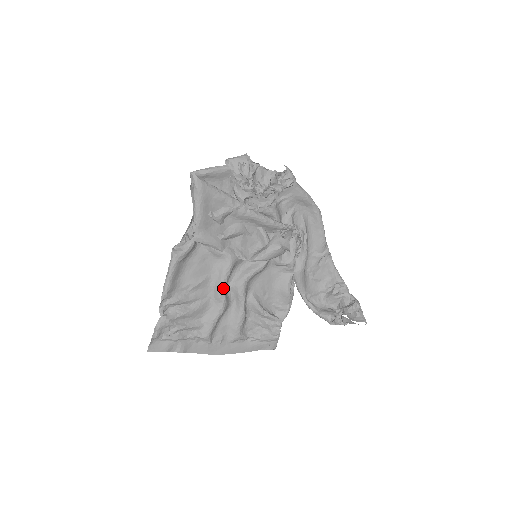
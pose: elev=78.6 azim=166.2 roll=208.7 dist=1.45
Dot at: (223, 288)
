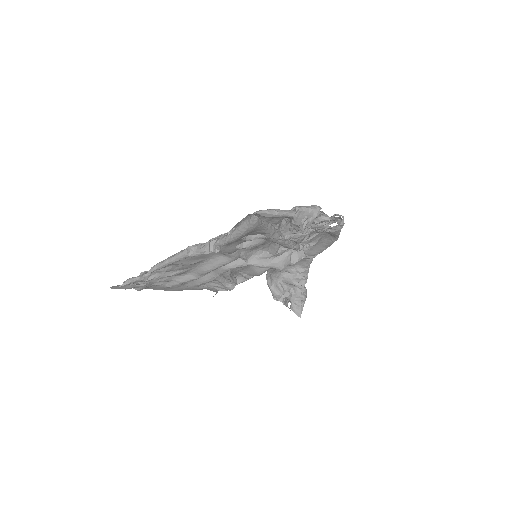
Dot at: (210, 271)
